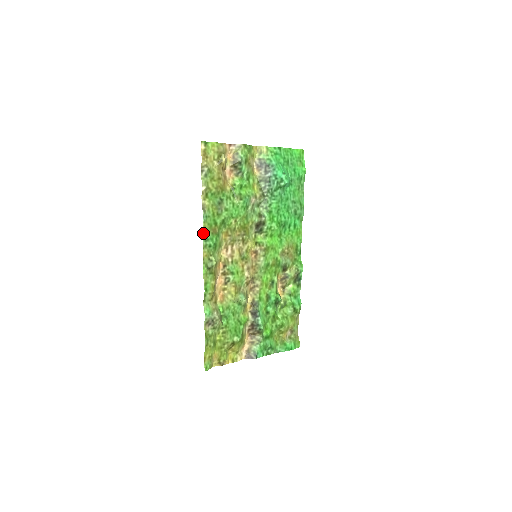
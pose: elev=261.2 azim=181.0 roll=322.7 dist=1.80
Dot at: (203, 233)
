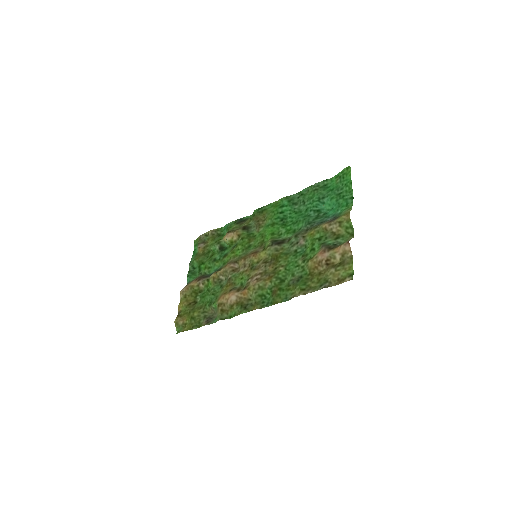
Dot at: occluded
